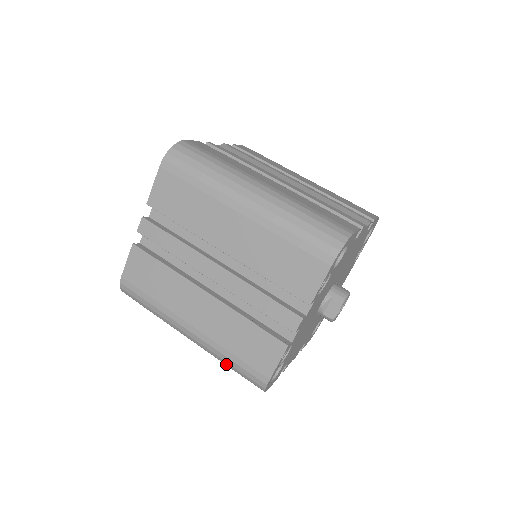
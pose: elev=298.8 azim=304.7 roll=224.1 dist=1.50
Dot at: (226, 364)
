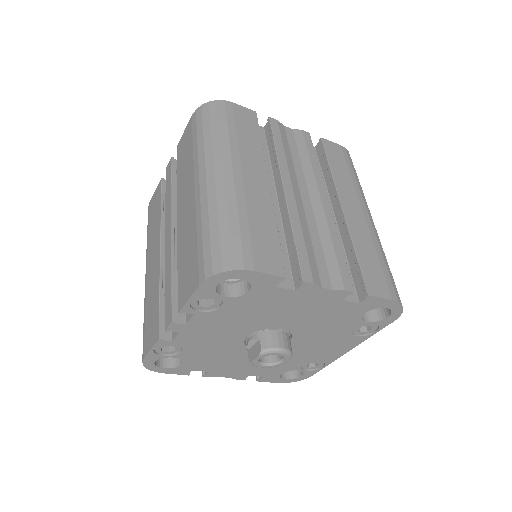
Dot at: occluded
